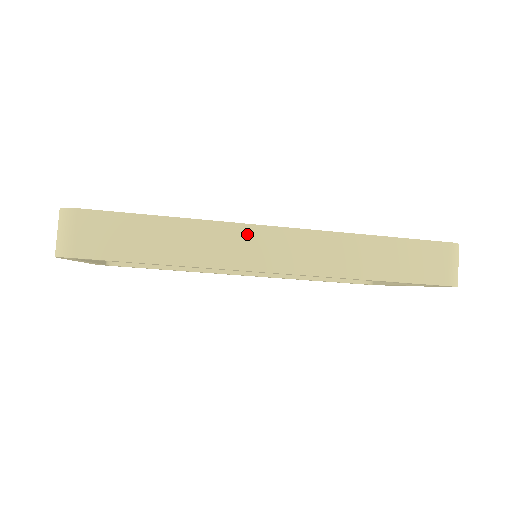
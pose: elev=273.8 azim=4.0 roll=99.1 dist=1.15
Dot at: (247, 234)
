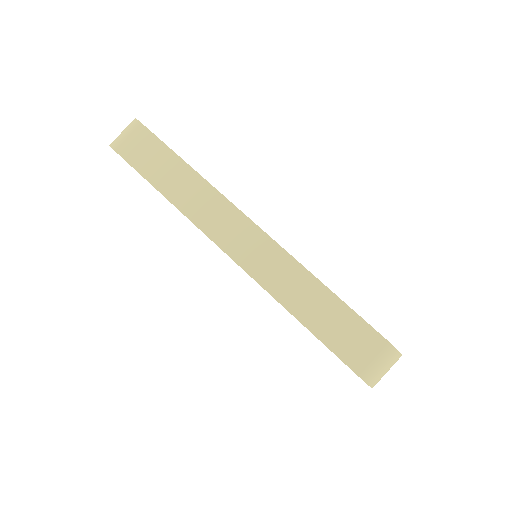
Dot at: (230, 213)
